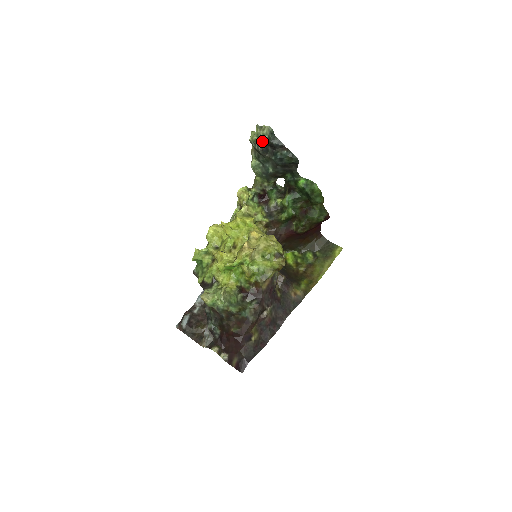
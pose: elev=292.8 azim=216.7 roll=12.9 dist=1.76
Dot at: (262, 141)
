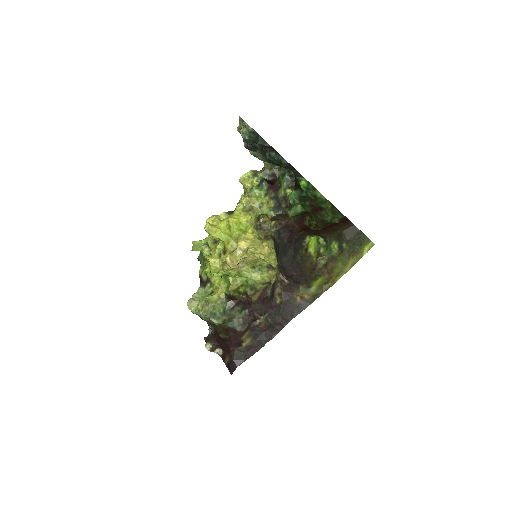
Dot at: (244, 139)
